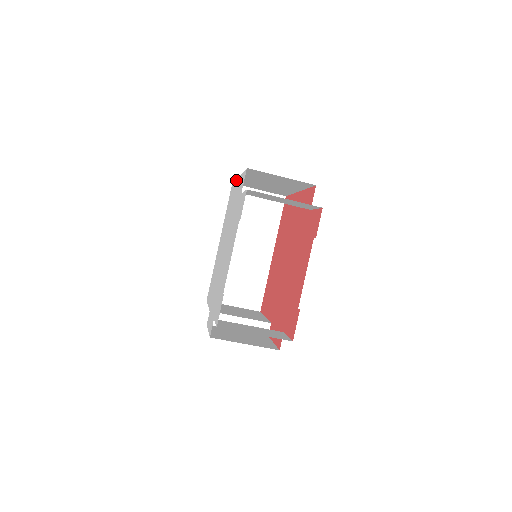
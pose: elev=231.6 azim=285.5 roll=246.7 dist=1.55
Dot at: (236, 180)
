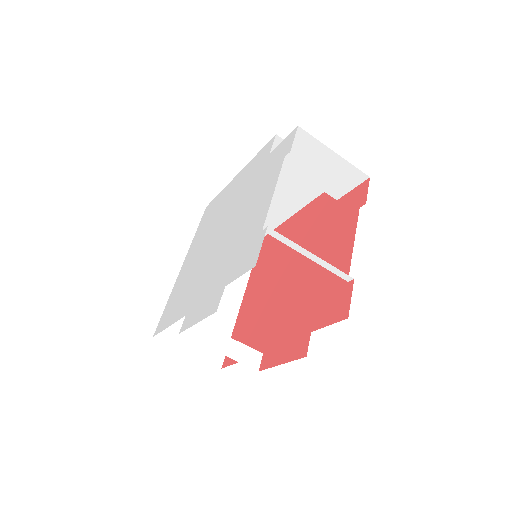
Dot at: (228, 185)
